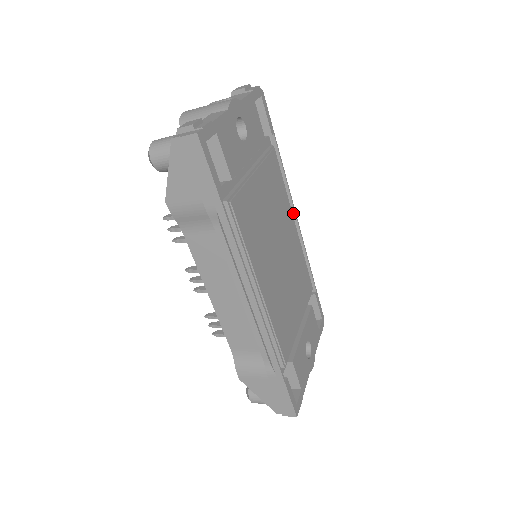
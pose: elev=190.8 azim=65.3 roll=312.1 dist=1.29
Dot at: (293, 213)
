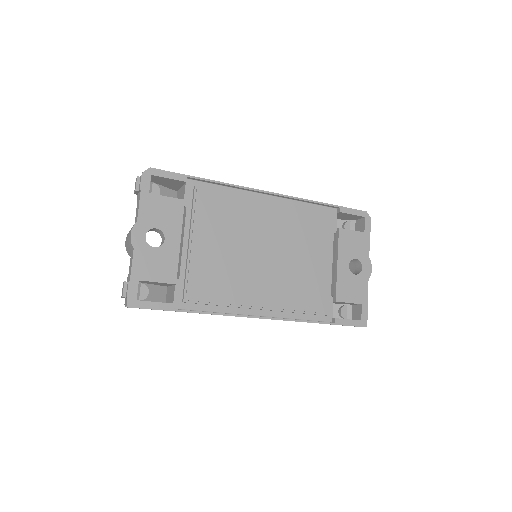
Dot at: (261, 193)
